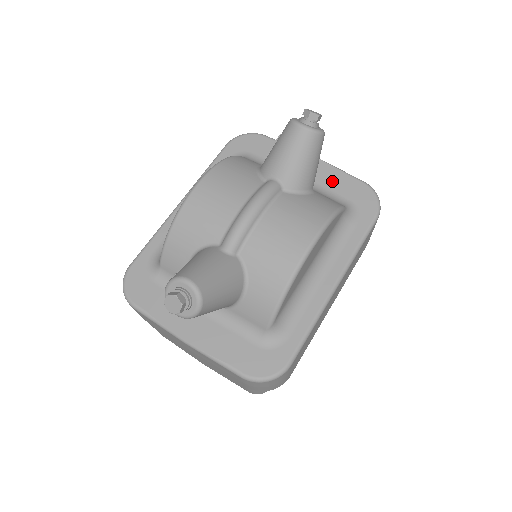
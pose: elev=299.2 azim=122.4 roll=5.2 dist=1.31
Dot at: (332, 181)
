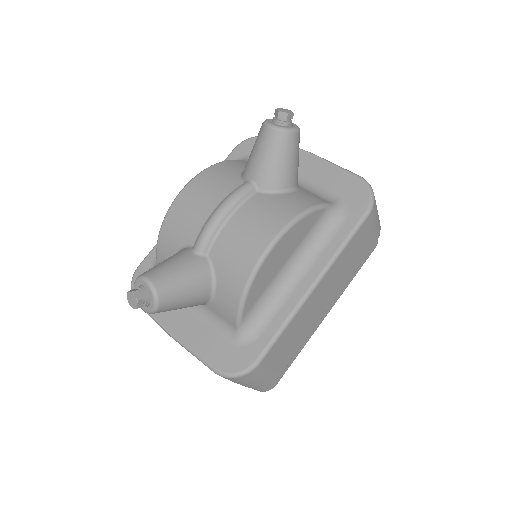
Dot at: (326, 178)
